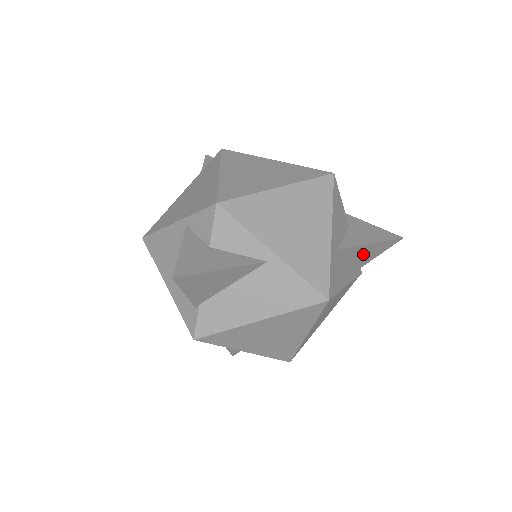
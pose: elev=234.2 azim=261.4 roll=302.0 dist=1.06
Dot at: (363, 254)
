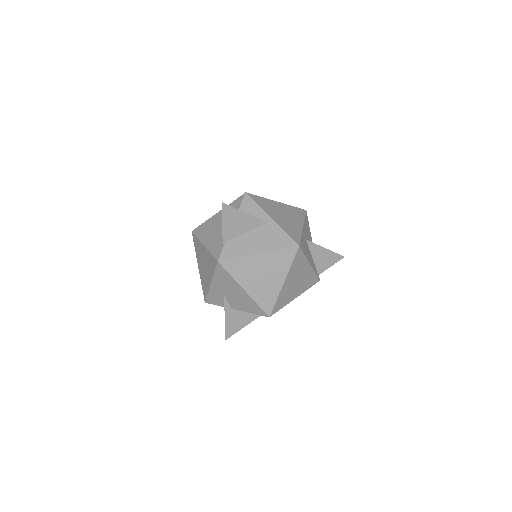
Dot at: (320, 258)
